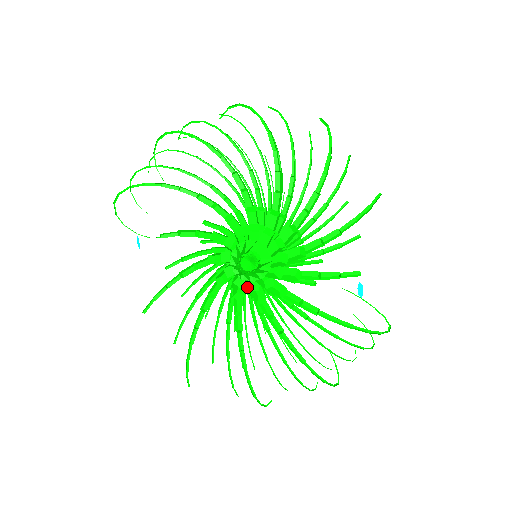
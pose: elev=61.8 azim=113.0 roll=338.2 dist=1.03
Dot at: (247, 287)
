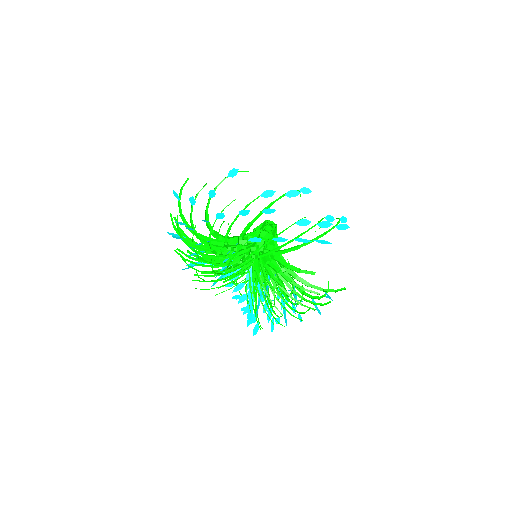
Dot at: (249, 235)
